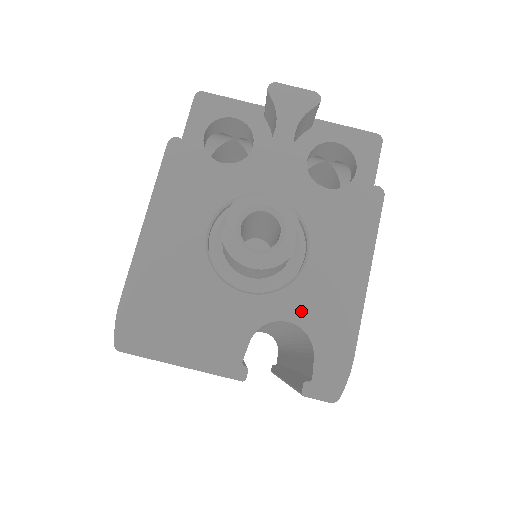
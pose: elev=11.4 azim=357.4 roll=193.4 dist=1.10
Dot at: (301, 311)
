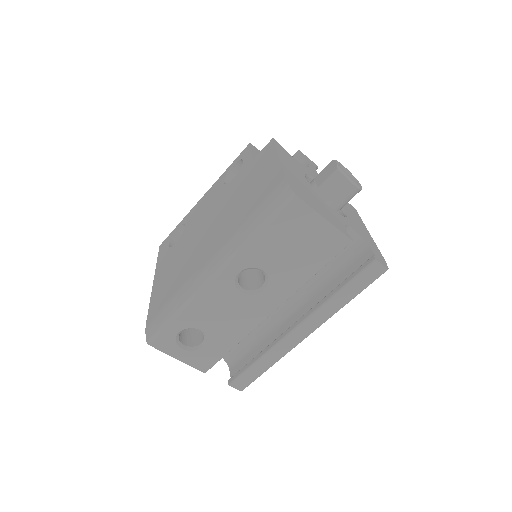
Dot at: (356, 229)
